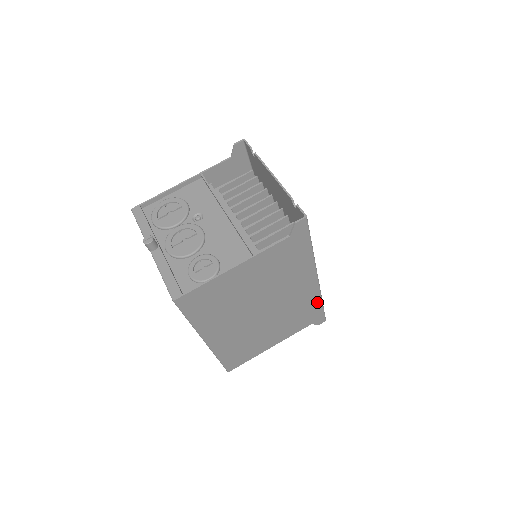
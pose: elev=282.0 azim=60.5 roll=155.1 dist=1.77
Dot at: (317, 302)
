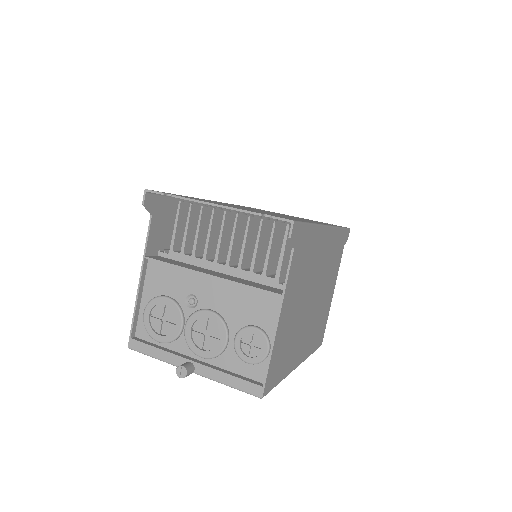
Dot at: (338, 234)
